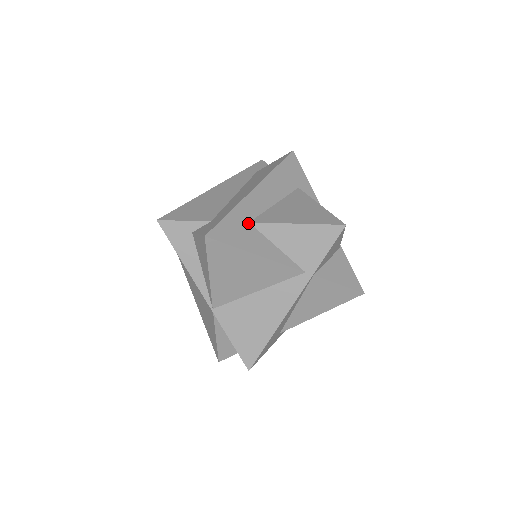
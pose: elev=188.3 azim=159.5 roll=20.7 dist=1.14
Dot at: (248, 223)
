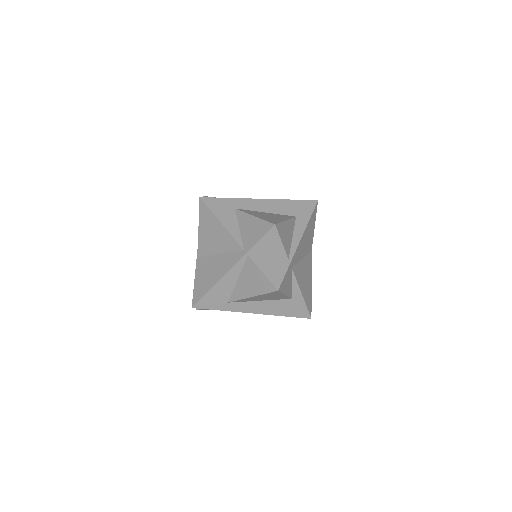
Dot at: (234, 208)
